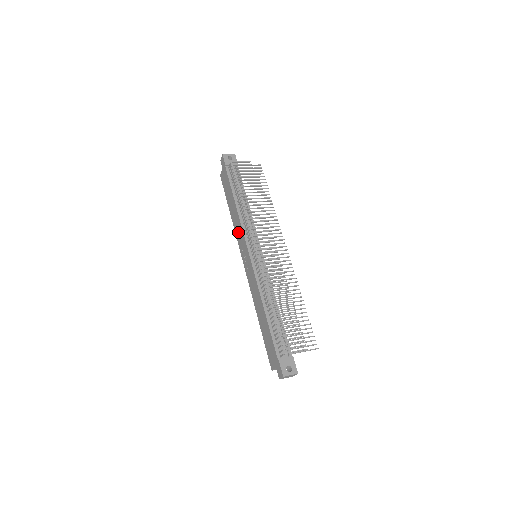
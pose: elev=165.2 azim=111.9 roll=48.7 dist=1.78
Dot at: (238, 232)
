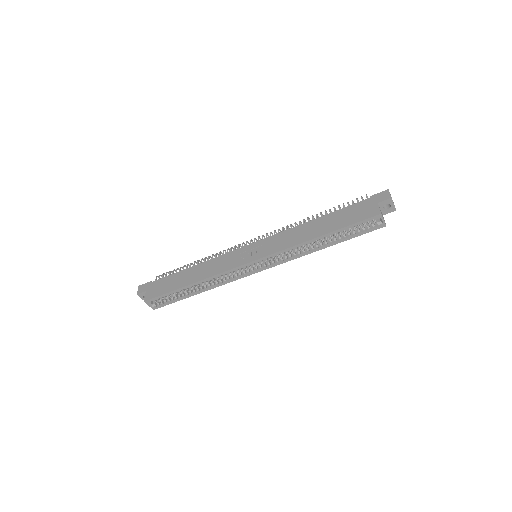
Dot at: (218, 266)
